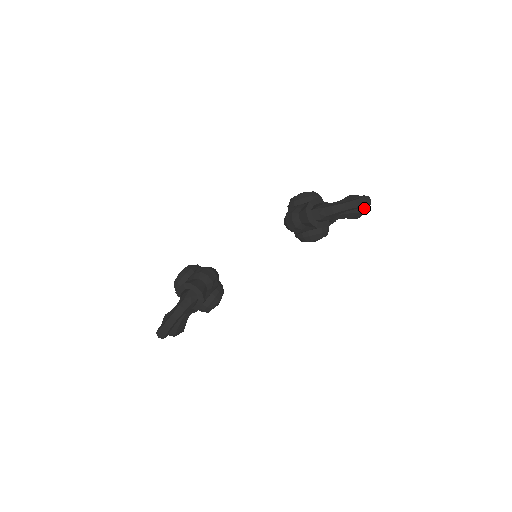
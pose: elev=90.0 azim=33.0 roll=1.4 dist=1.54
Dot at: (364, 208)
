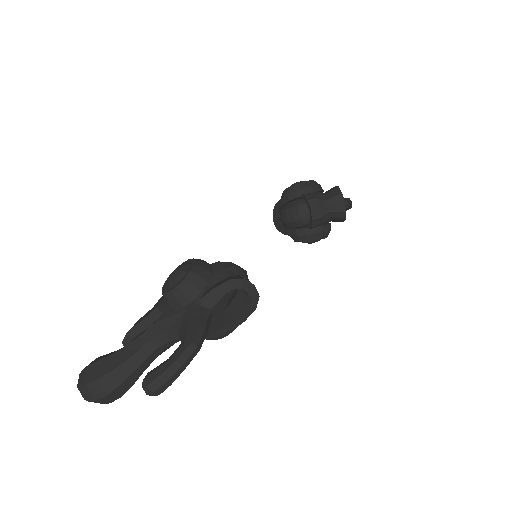
Dot at: occluded
